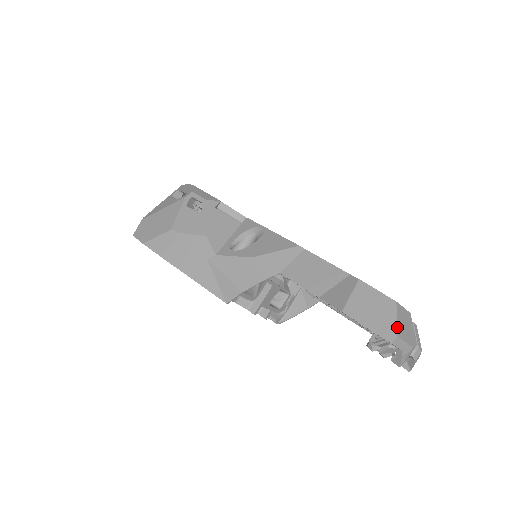
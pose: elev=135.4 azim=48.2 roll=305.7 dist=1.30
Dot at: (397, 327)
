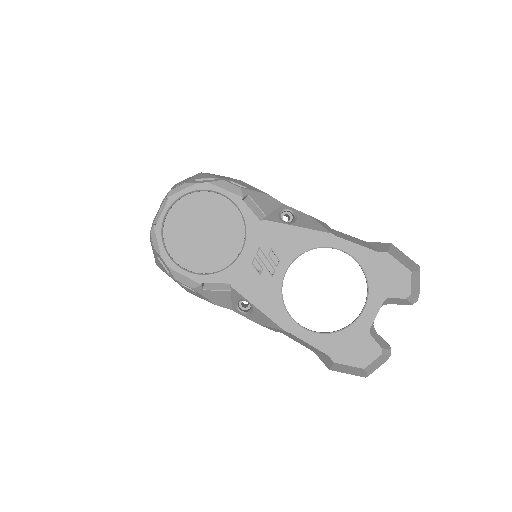
Dot at: (367, 374)
